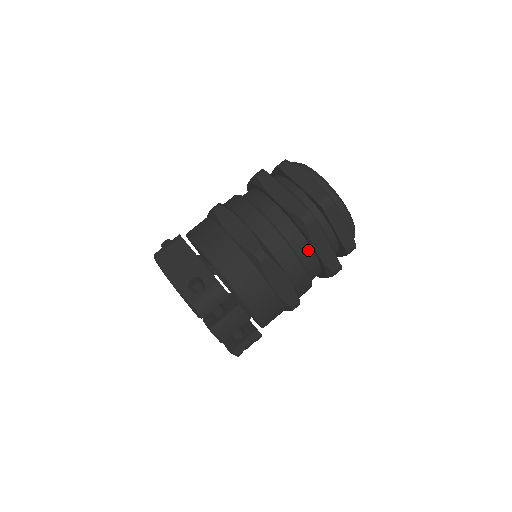
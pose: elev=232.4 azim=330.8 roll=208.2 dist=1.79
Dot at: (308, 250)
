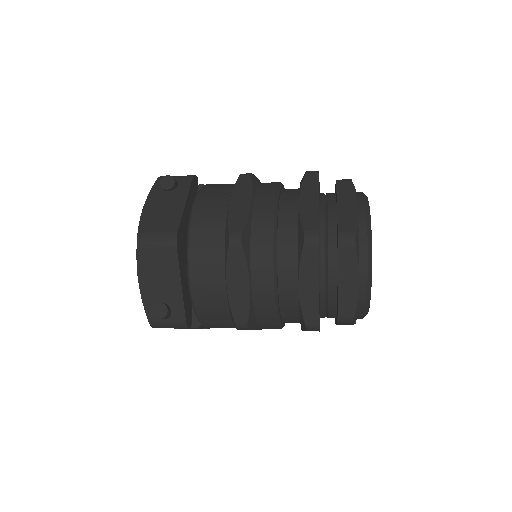
Dot at: (297, 322)
